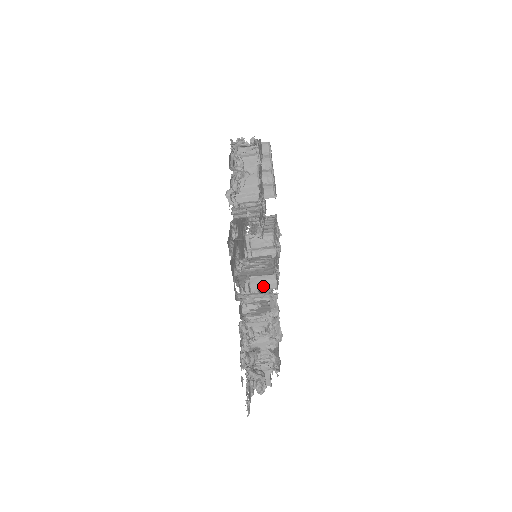
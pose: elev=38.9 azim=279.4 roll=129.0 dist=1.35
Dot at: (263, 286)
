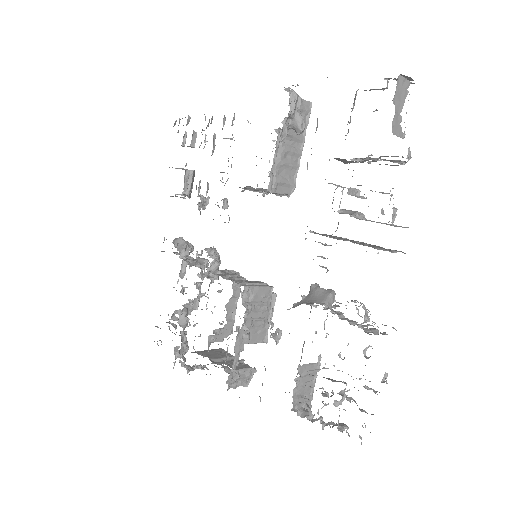
Dot at: occluded
